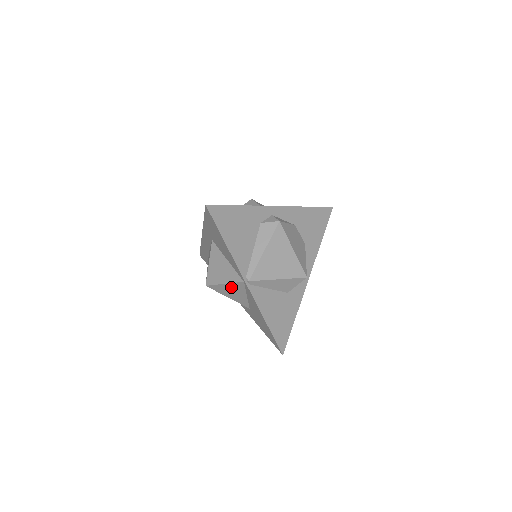
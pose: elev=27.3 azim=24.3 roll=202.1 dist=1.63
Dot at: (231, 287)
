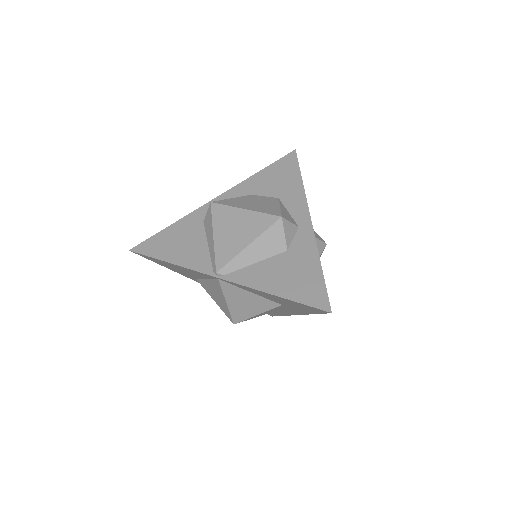
Dot at: (233, 299)
